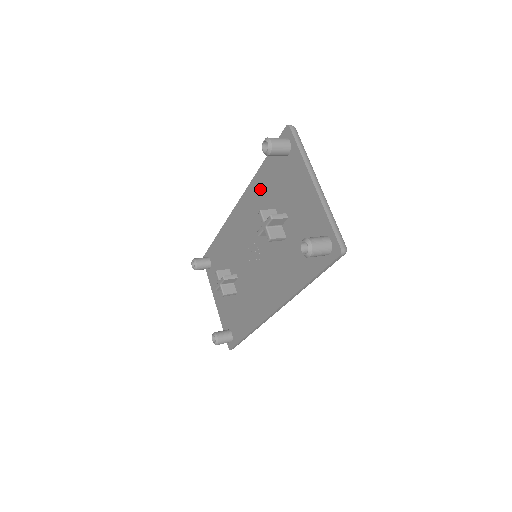
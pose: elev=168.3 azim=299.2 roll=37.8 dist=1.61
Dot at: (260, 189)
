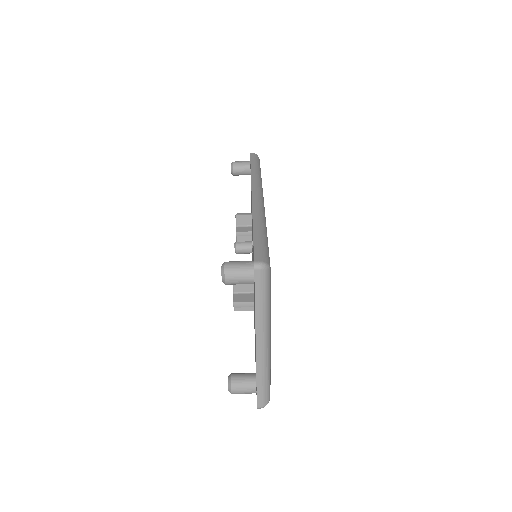
Dot at: occluded
